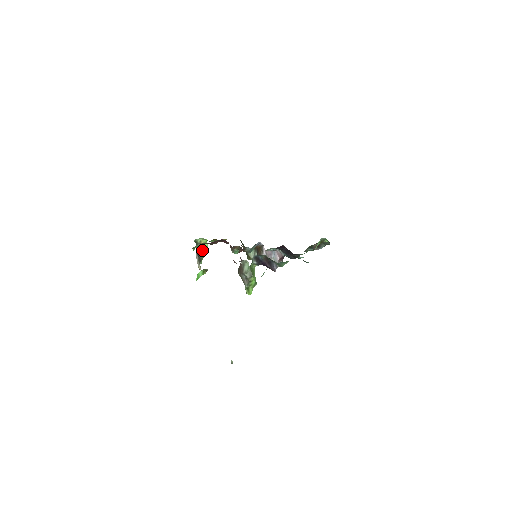
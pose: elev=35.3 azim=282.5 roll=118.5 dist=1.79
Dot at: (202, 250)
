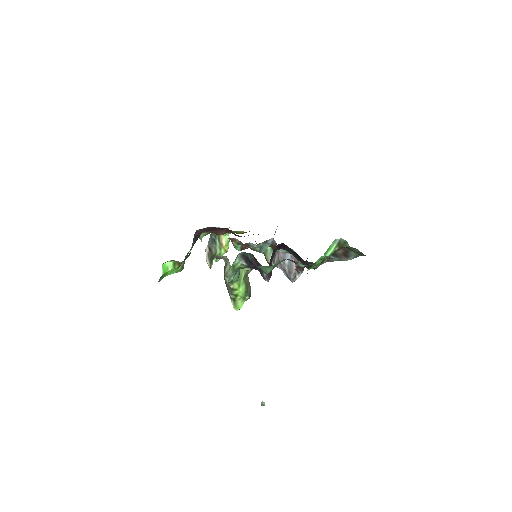
Dot at: (220, 243)
